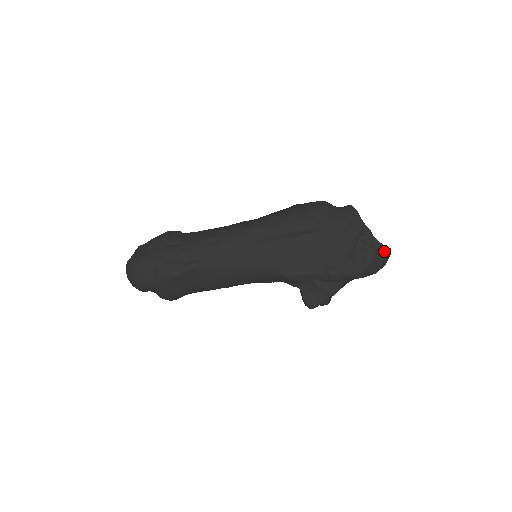
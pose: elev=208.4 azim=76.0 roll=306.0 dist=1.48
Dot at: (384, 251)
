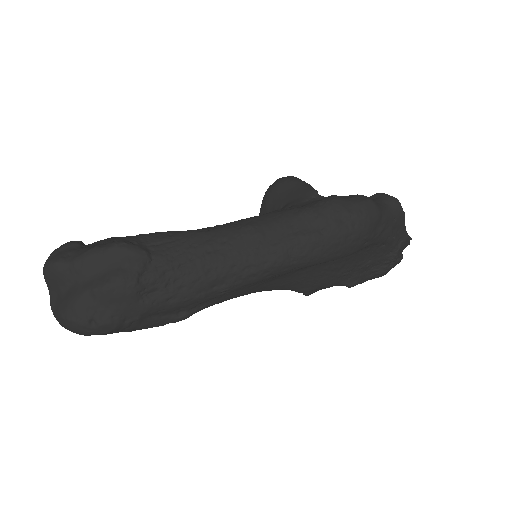
Dot at: occluded
